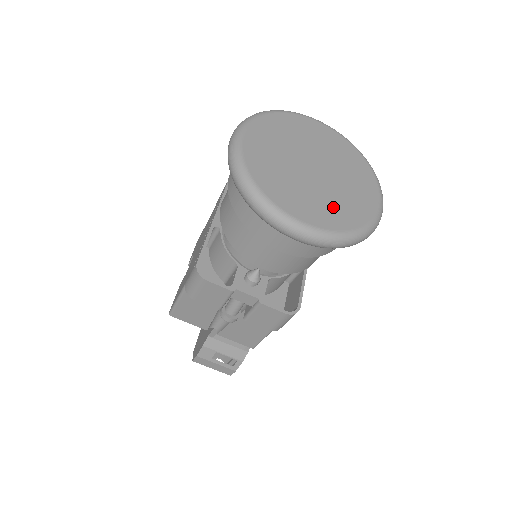
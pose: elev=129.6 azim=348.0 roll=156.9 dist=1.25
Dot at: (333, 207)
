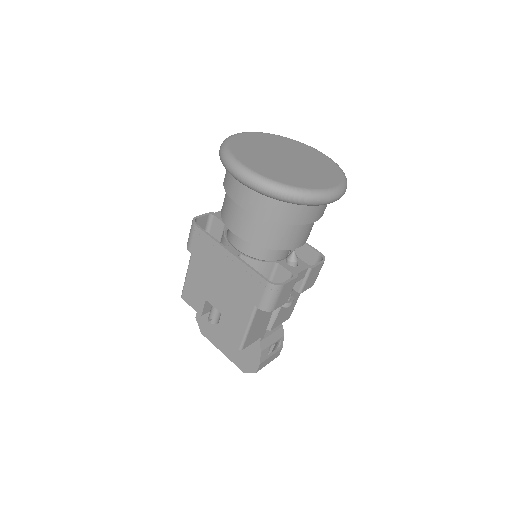
Dot at: (323, 170)
